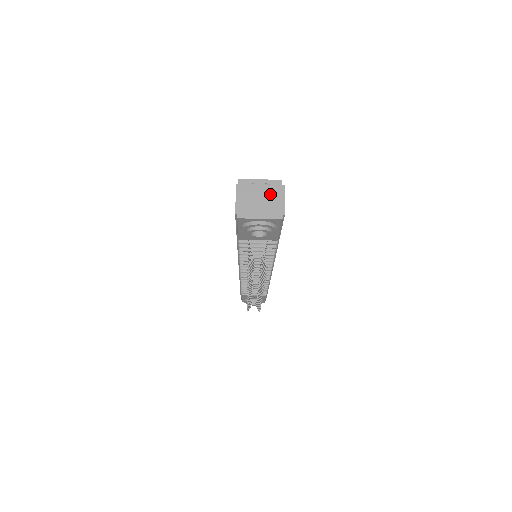
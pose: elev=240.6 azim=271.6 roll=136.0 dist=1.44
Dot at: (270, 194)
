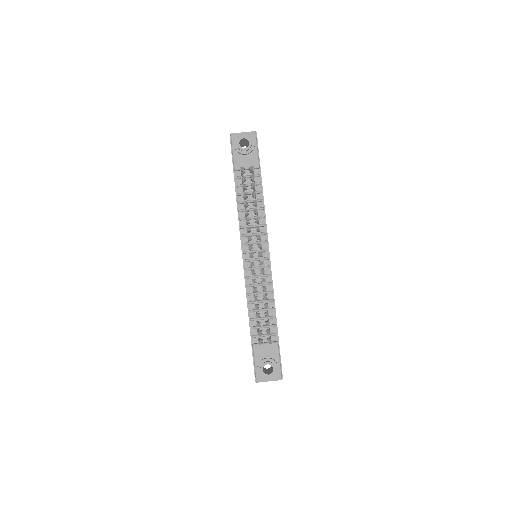
Dot at: occluded
